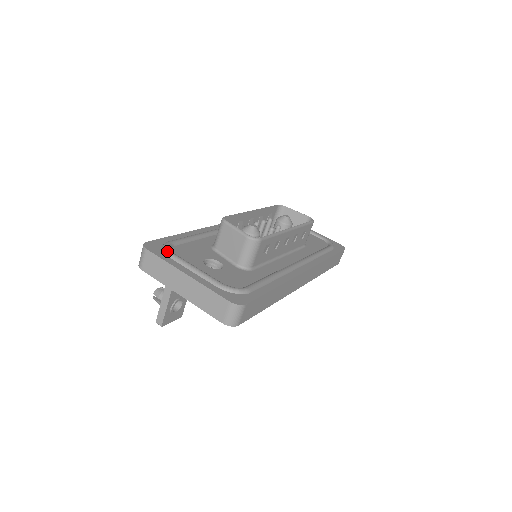
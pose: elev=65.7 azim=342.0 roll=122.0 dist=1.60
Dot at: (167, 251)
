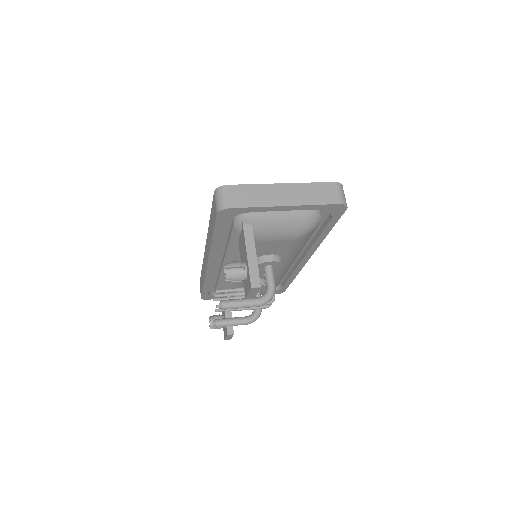
Dot at: occluded
